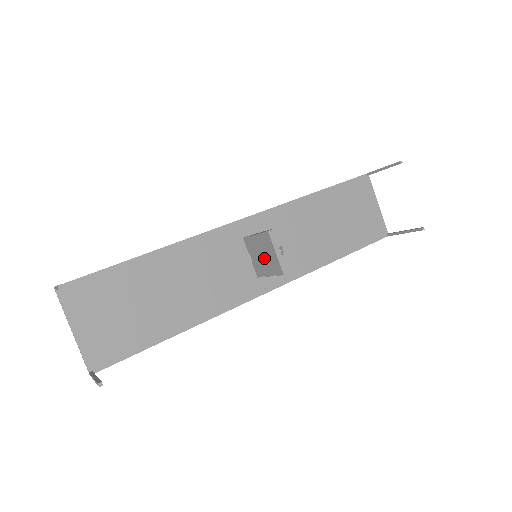
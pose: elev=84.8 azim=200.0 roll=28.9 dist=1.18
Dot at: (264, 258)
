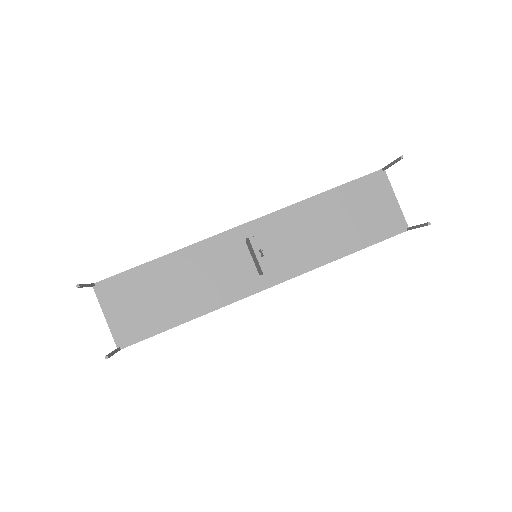
Dot at: (255, 259)
